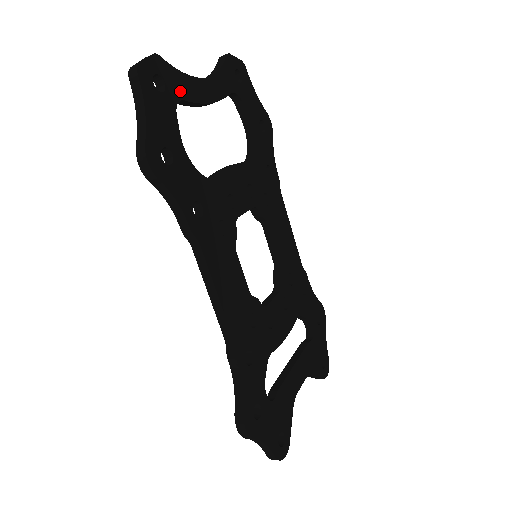
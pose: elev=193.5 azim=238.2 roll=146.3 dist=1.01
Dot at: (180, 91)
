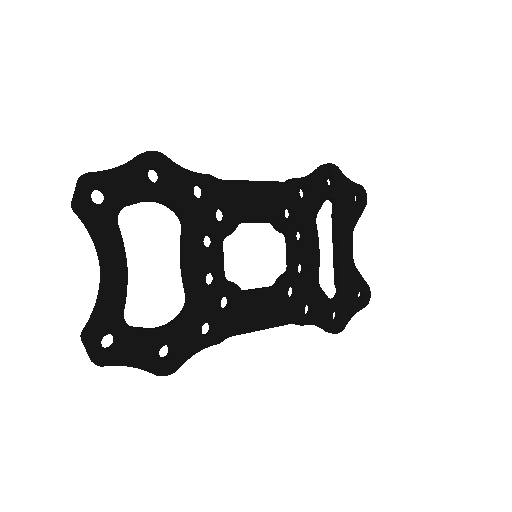
Dot at: (116, 315)
